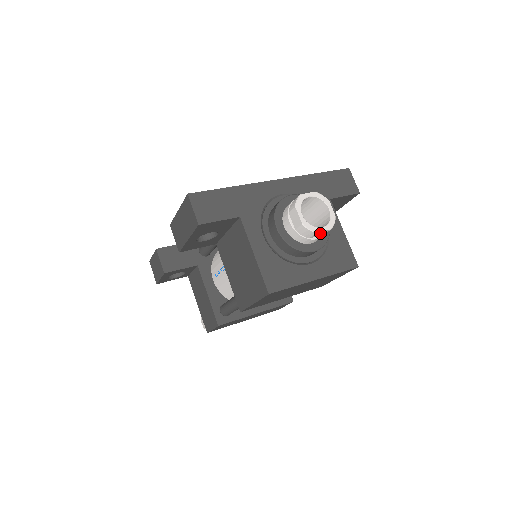
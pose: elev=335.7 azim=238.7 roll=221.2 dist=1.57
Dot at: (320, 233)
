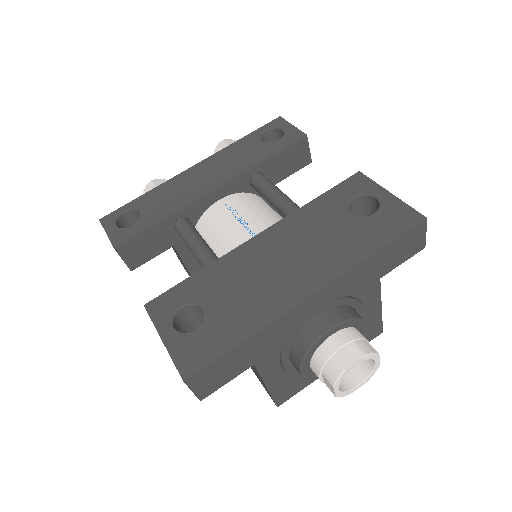
Dot at: (354, 382)
